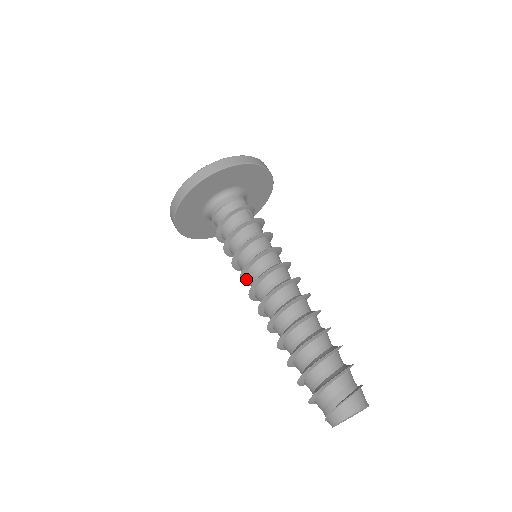
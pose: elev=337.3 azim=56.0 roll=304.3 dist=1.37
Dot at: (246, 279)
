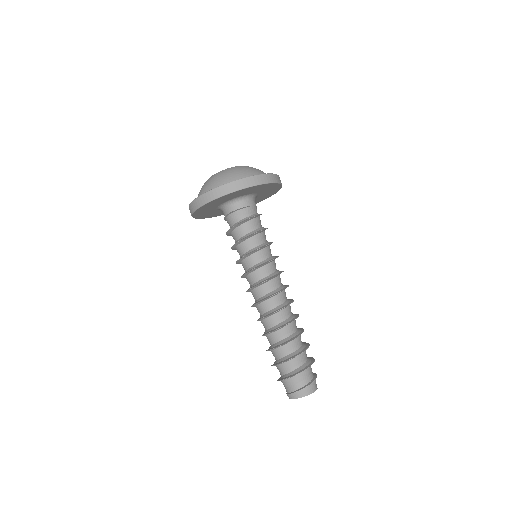
Dot at: (251, 273)
